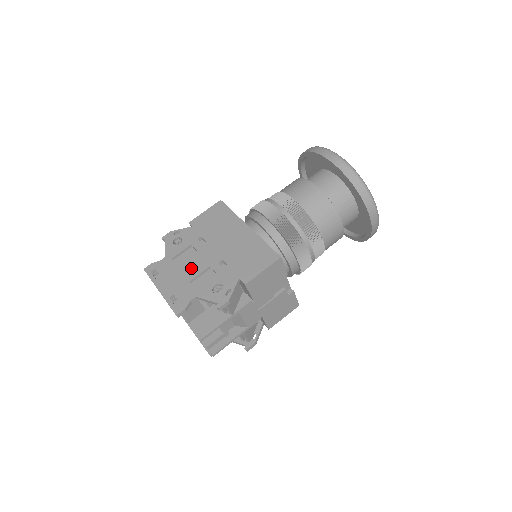
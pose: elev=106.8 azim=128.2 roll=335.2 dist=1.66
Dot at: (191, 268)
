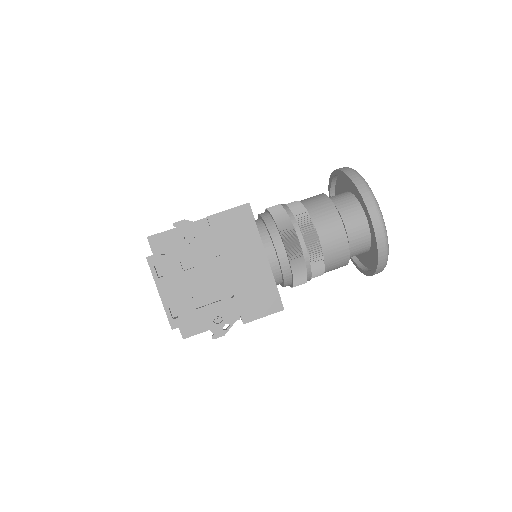
Dot at: (197, 282)
